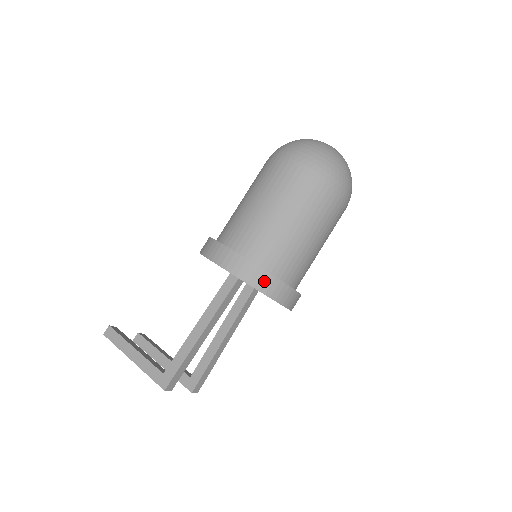
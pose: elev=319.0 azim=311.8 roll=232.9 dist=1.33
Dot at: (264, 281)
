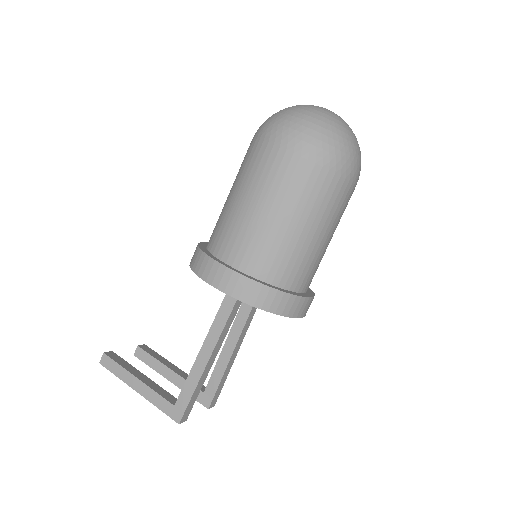
Dot at: (272, 300)
